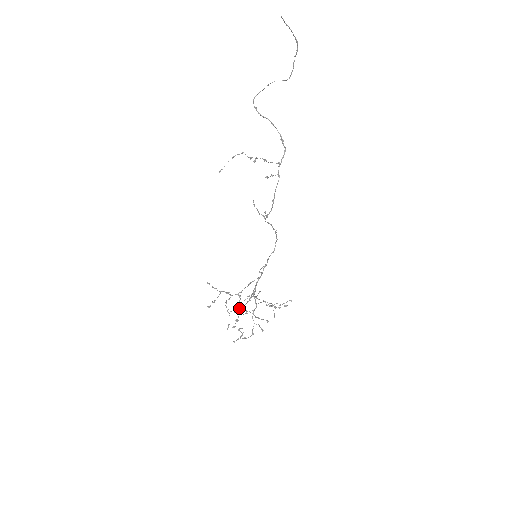
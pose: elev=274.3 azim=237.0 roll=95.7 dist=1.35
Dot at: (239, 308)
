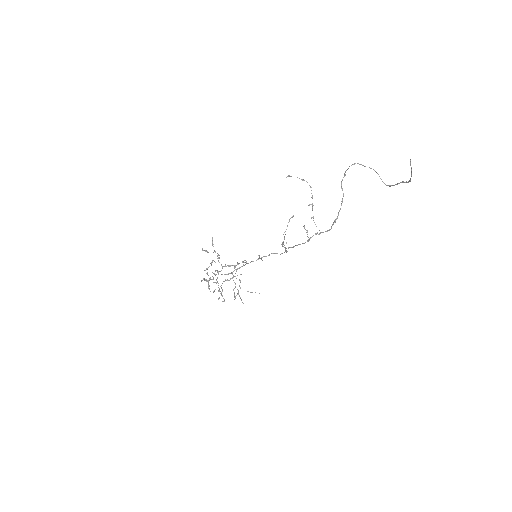
Dot at: (216, 274)
